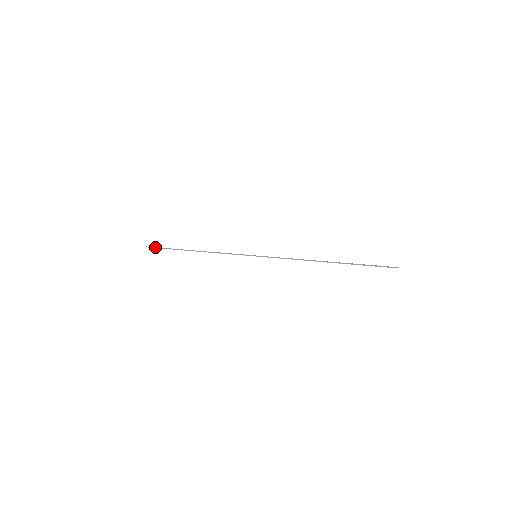
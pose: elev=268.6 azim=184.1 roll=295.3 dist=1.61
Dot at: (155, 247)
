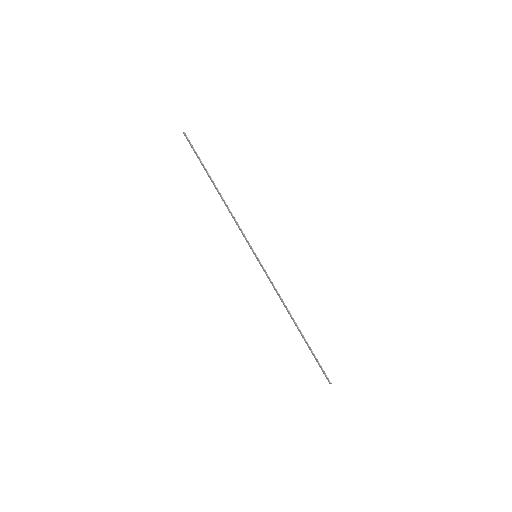
Dot at: occluded
